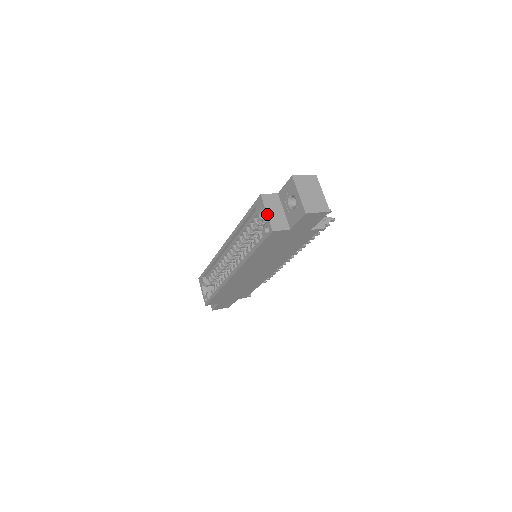
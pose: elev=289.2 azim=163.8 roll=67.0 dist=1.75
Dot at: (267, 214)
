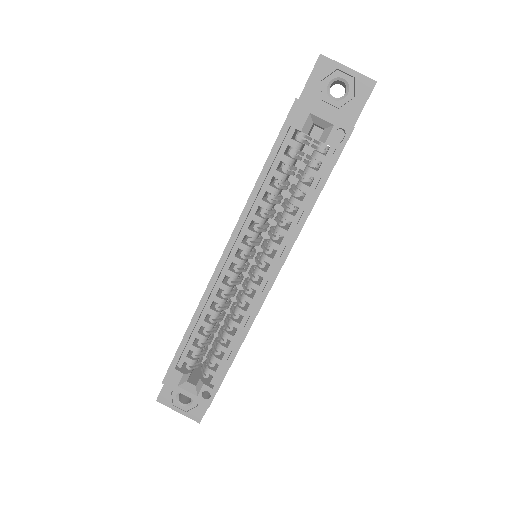
Dot at: occluded
